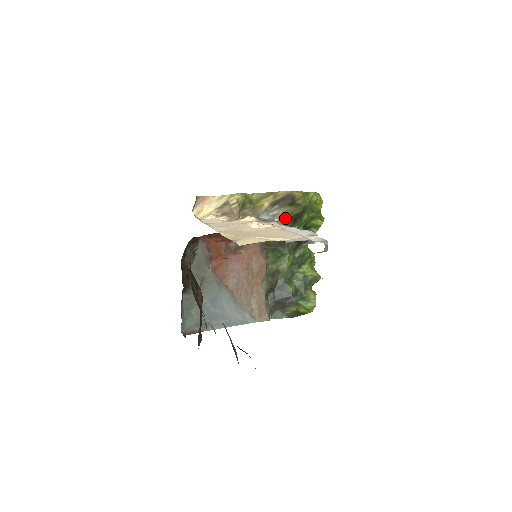
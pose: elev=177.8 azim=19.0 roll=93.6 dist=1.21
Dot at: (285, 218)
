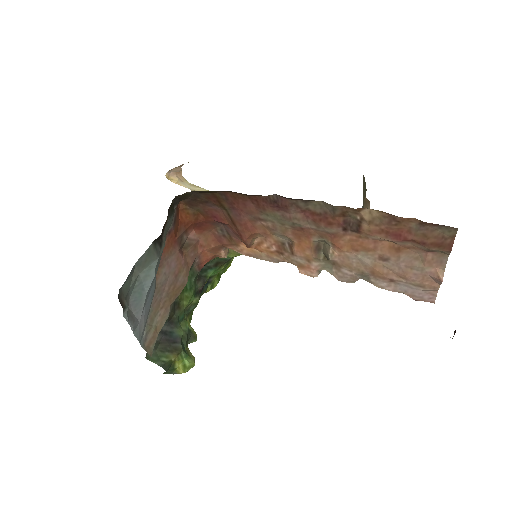
Dot at: occluded
